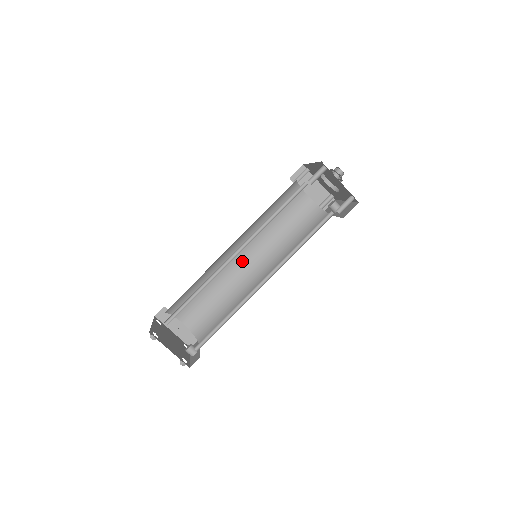
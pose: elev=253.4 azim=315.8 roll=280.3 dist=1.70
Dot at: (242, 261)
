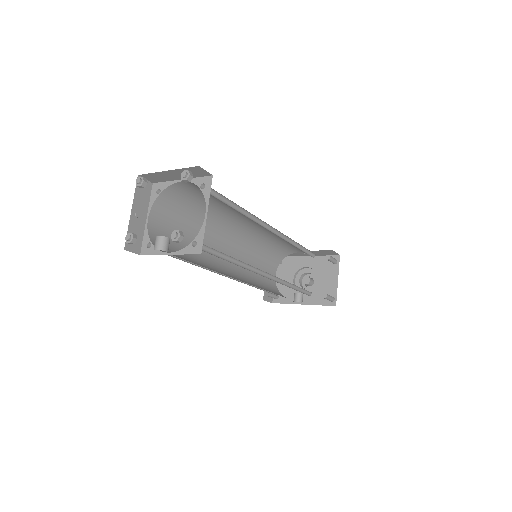
Dot at: (223, 250)
